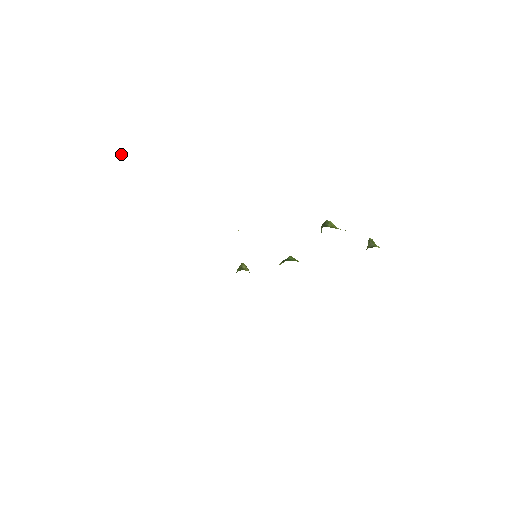
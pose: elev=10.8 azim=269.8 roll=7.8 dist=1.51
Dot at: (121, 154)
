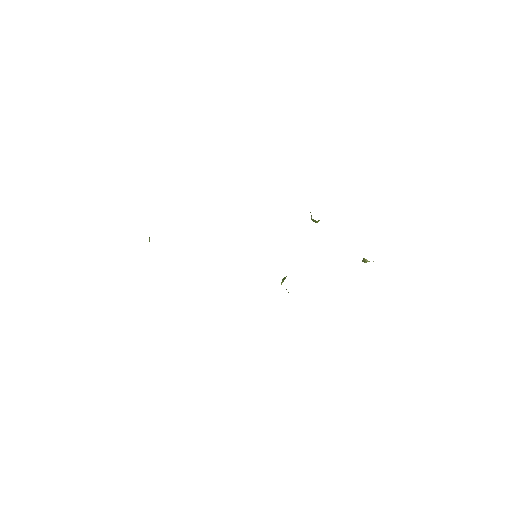
Dot at: (149, 237)
